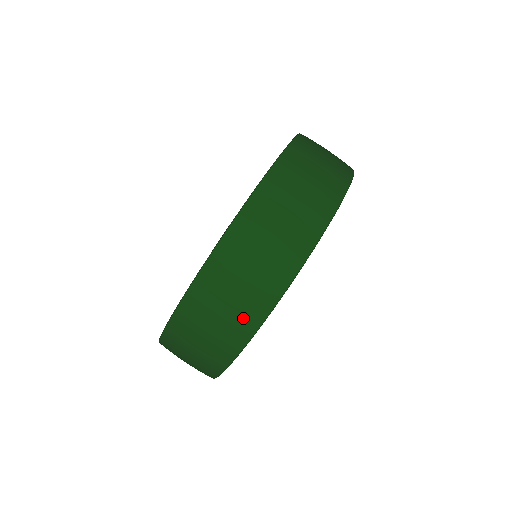
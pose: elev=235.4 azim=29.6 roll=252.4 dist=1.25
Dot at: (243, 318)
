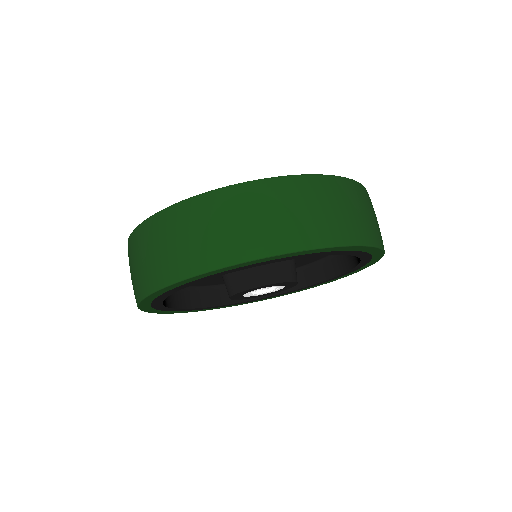
Dot at: occluded
